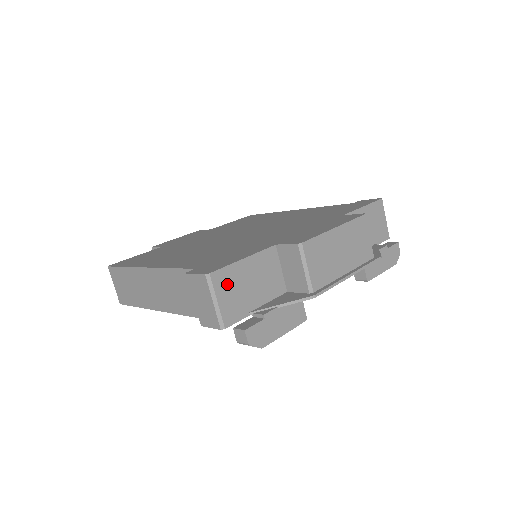
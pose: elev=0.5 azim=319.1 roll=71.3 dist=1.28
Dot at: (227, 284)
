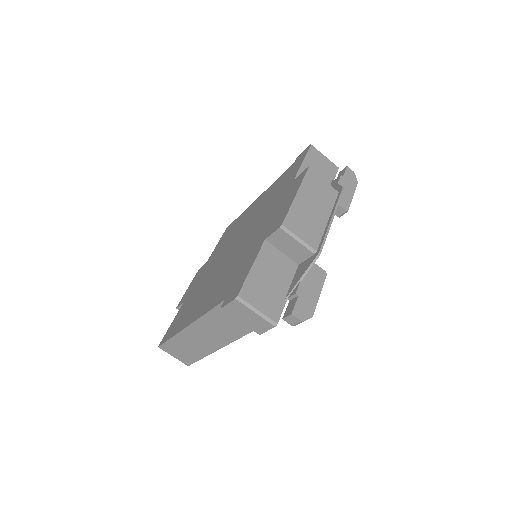
Dot at: (255, 293)
